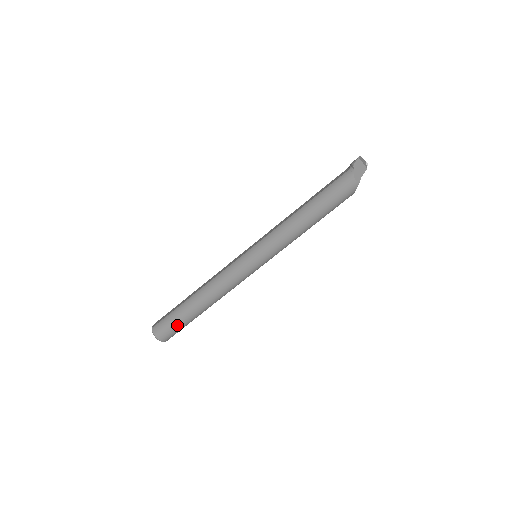
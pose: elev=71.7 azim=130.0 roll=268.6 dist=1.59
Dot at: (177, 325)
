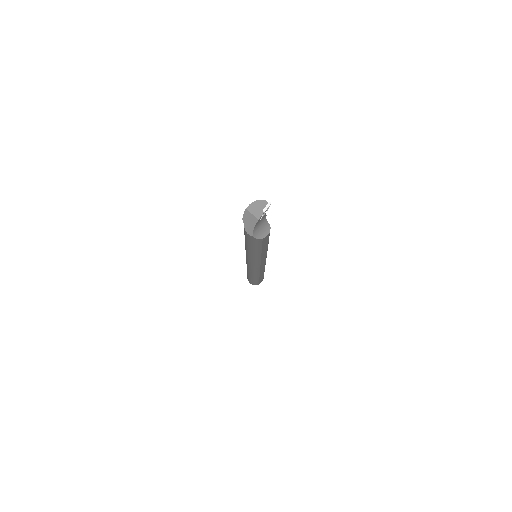
Dot at: (251, 281)
